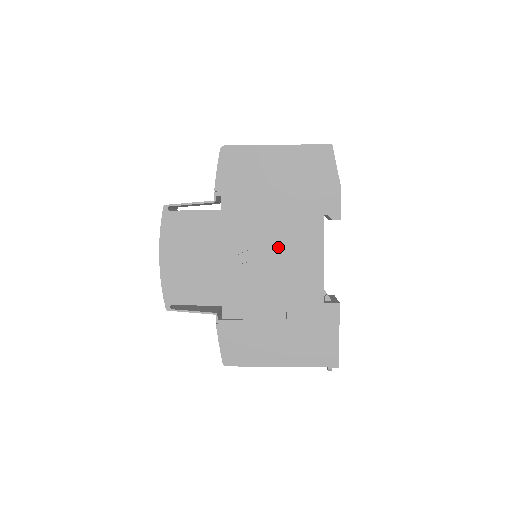
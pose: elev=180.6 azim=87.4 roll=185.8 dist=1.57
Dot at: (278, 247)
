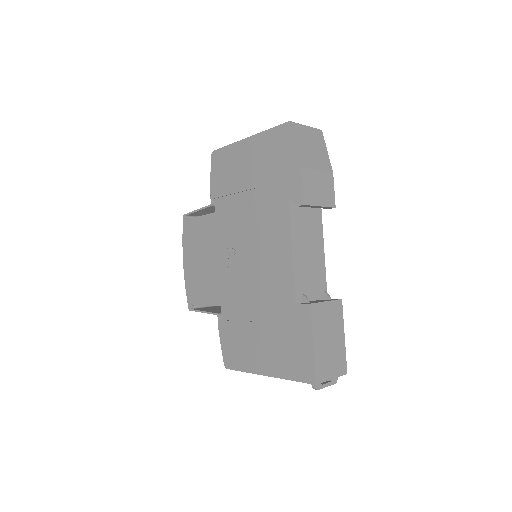
Dot at: (255, 243)
